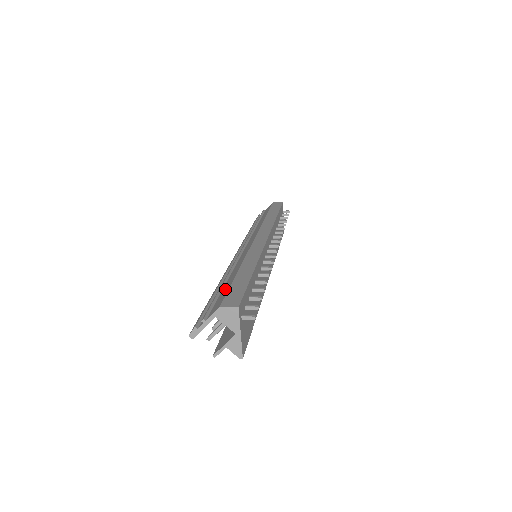
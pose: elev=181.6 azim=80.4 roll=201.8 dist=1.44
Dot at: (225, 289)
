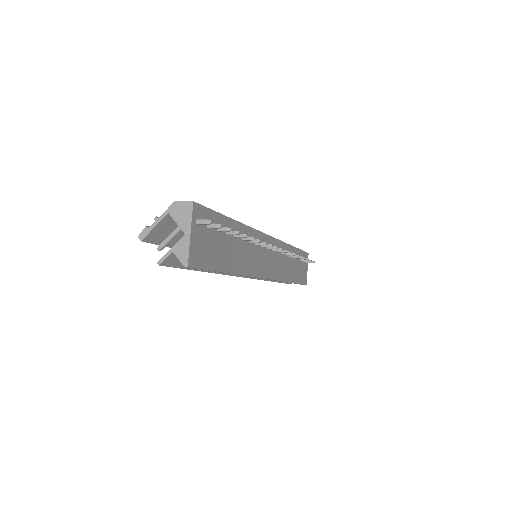
Dot at: occluded
